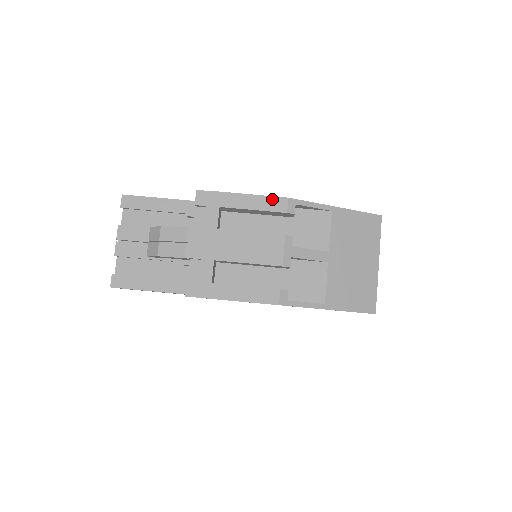
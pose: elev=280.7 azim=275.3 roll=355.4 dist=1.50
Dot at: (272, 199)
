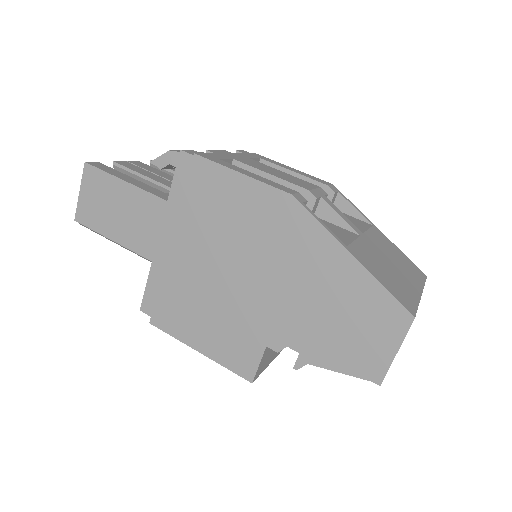
Dot at: (316, 178)
